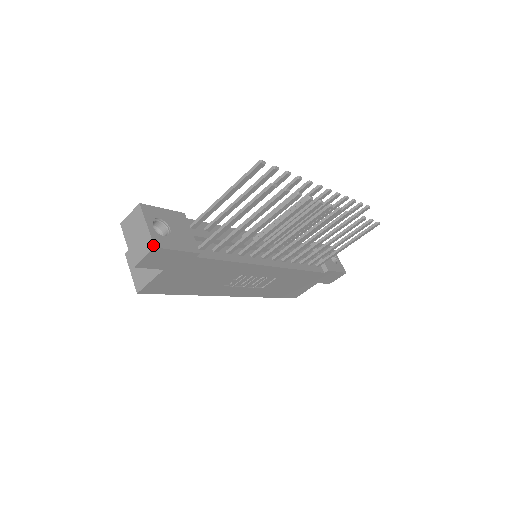
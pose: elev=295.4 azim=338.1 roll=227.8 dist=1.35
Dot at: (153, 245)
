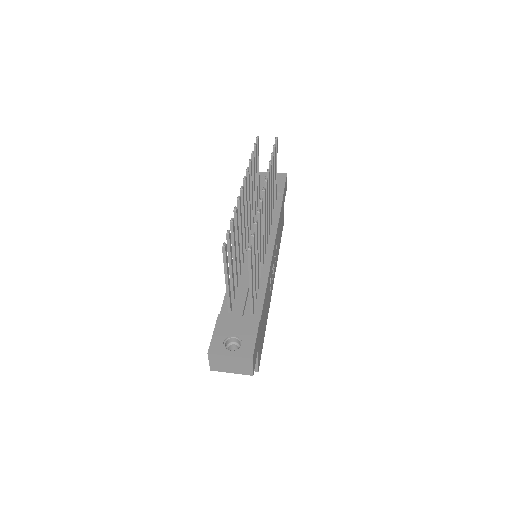
Dot at: (250, 359)
